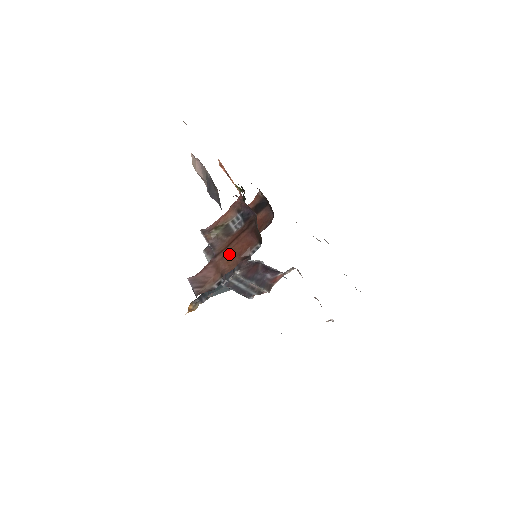
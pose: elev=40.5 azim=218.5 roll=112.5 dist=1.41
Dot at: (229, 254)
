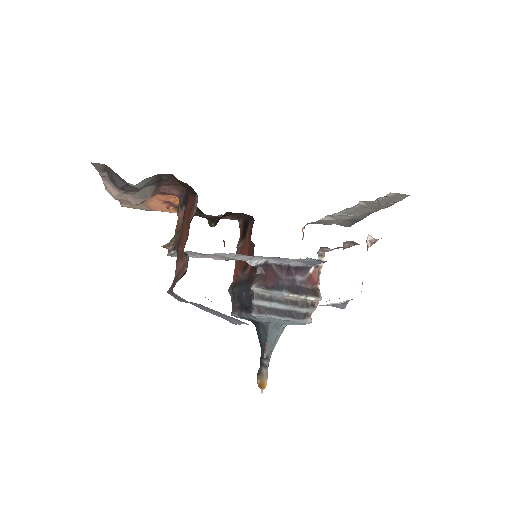
Dot at: (183, 234)
